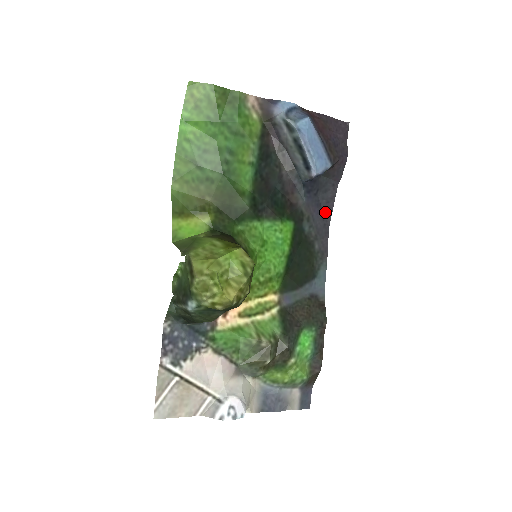
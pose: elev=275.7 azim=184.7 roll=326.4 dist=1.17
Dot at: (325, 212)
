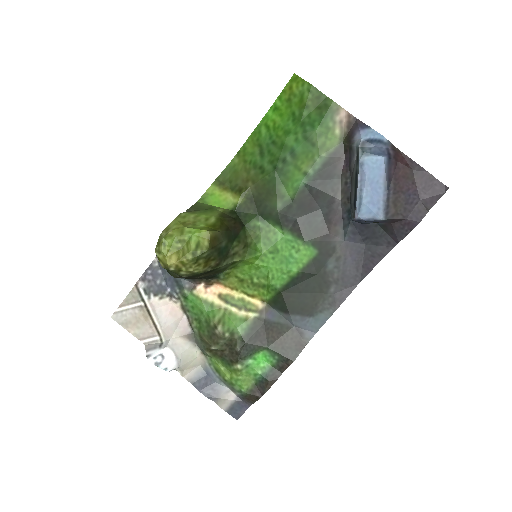
Dot at: (364, 264)
